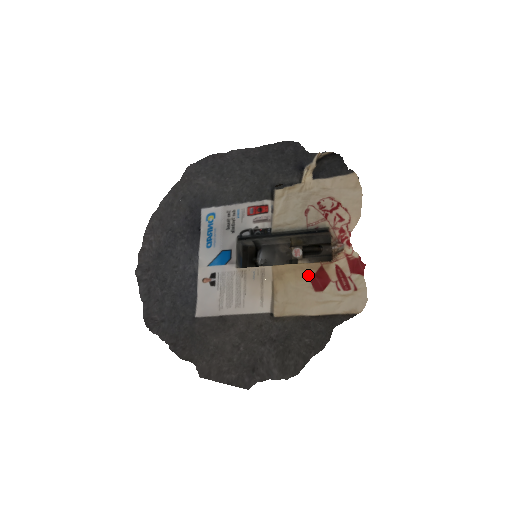
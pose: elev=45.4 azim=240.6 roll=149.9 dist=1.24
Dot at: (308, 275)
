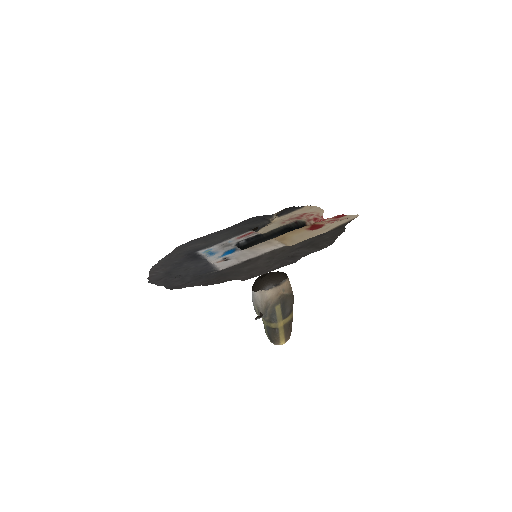
Dot at: (305, 229)
